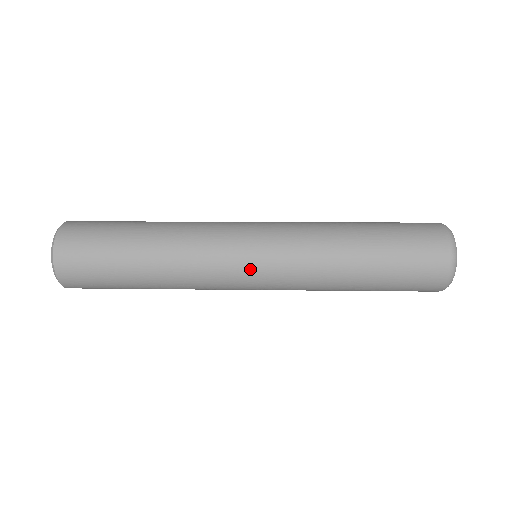
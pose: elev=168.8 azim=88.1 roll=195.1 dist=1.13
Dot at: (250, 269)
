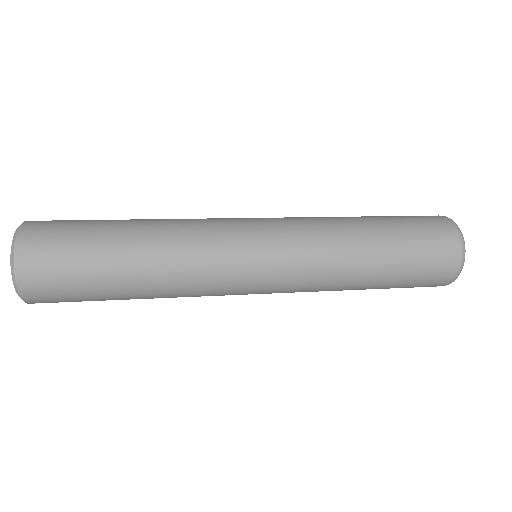
Dot at: occluded
